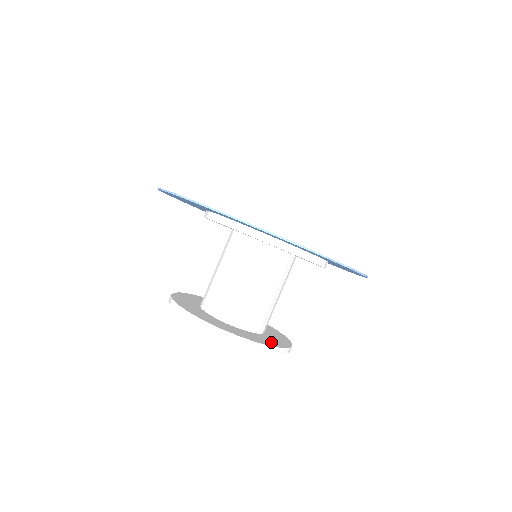
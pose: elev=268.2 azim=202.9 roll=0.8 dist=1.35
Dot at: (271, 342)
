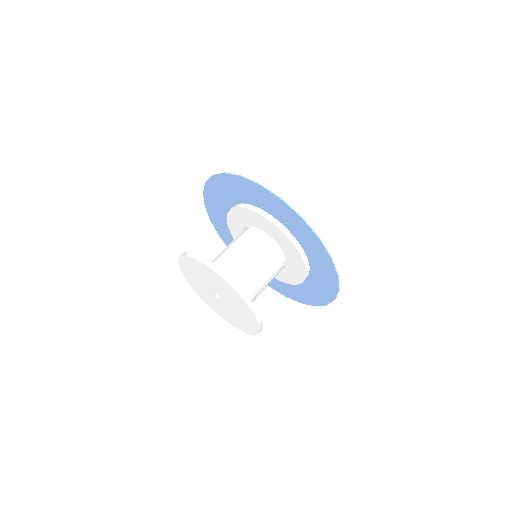
Dot at: occluded
